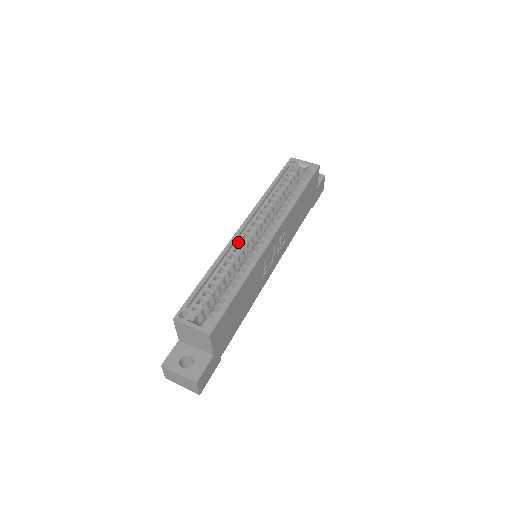
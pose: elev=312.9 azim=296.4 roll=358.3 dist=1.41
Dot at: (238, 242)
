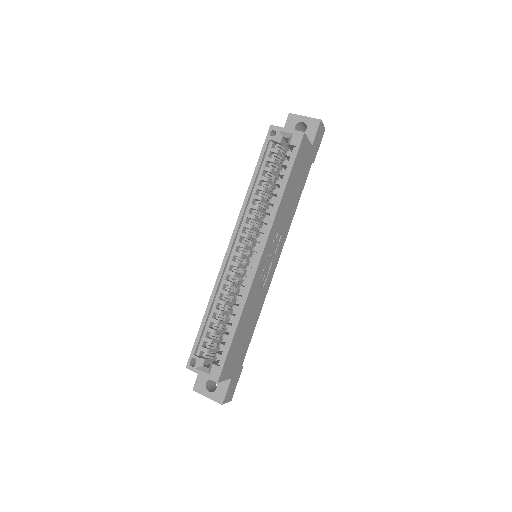
Dot at: (228, 267)
